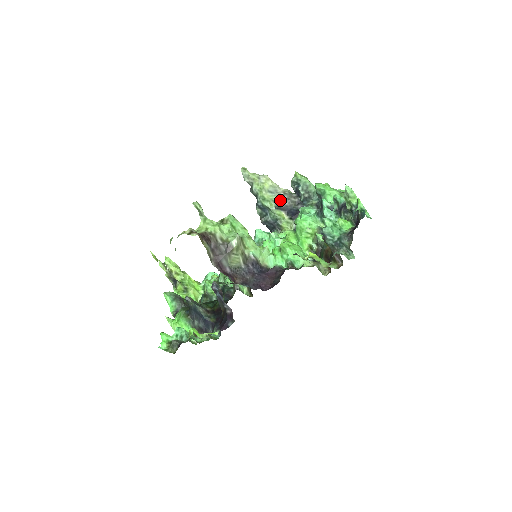
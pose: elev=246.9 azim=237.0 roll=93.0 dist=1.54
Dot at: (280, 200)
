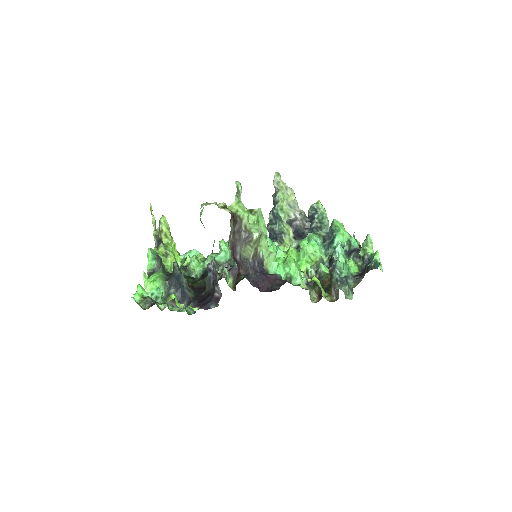
Dot at: (294, 217)
